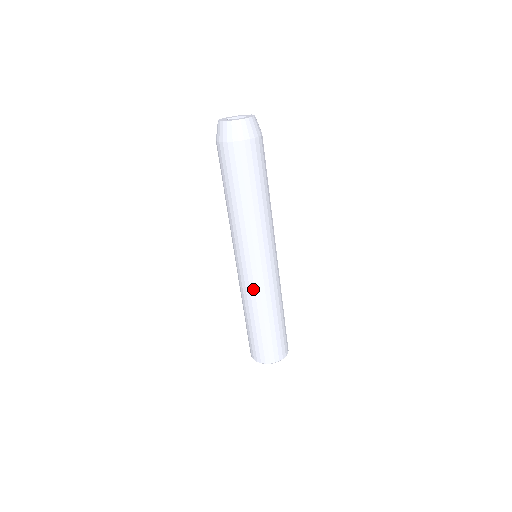
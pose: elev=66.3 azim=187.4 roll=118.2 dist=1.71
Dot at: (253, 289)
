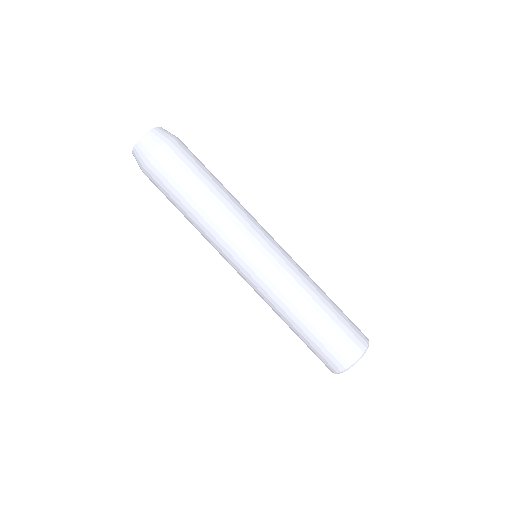
Dot at: (260, 295)
